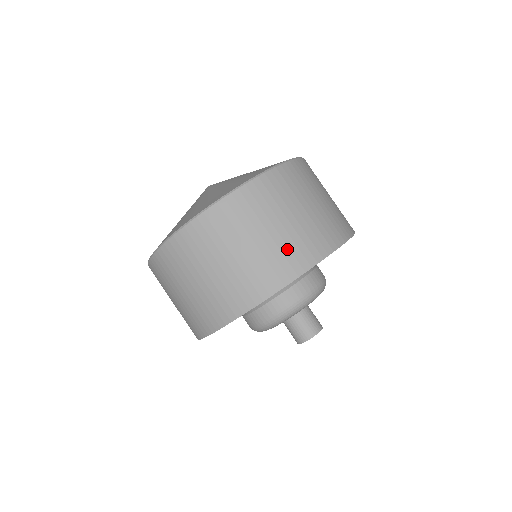
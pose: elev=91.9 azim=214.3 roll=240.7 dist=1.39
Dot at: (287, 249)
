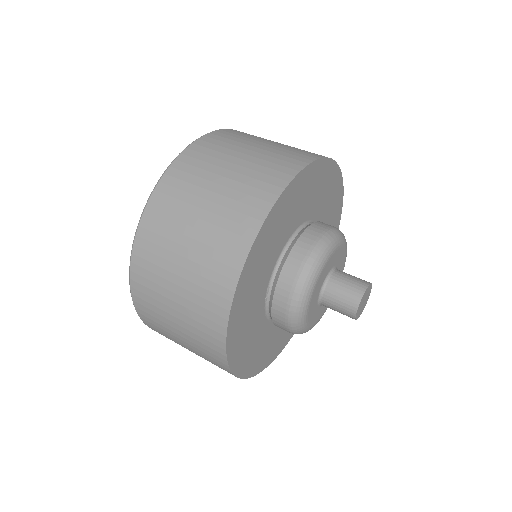
Dot at: (296, 149)
